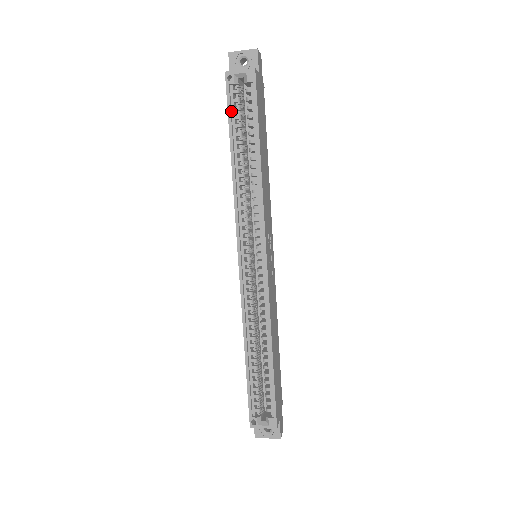
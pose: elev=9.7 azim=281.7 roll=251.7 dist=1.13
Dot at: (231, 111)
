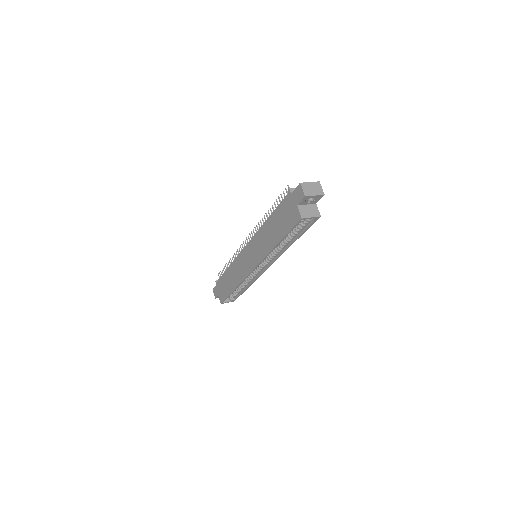
Dot at: (291, 229)
